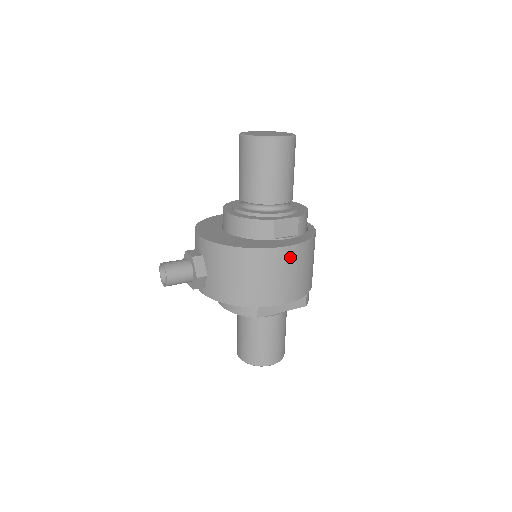
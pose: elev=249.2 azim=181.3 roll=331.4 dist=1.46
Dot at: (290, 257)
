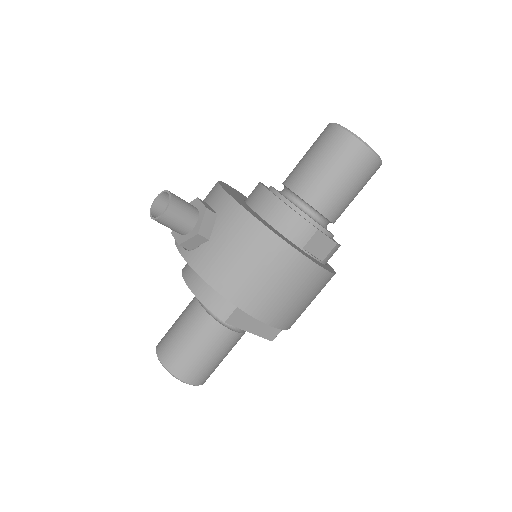
Dot at: (311, 278)
